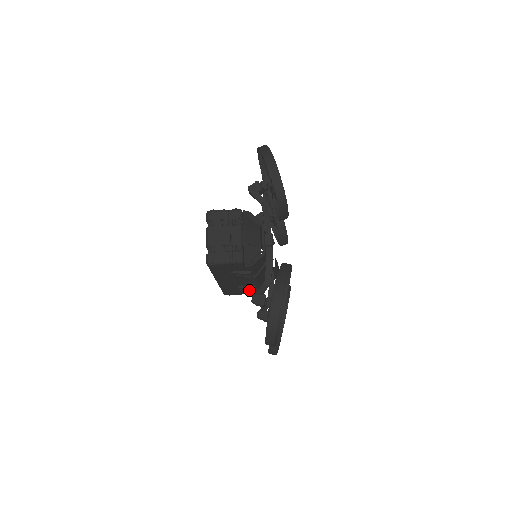
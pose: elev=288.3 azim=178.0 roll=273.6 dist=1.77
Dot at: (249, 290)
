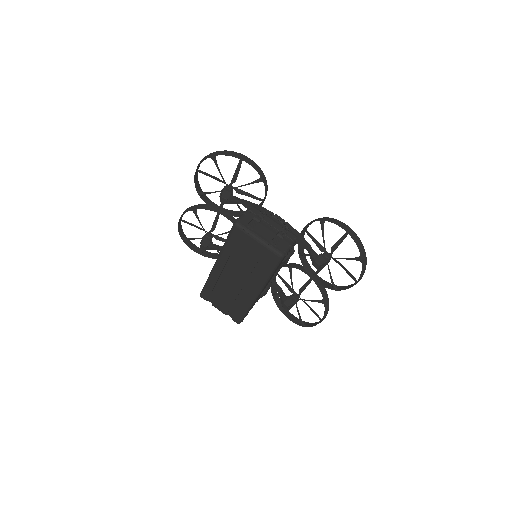
Dot at: (265, 293)
